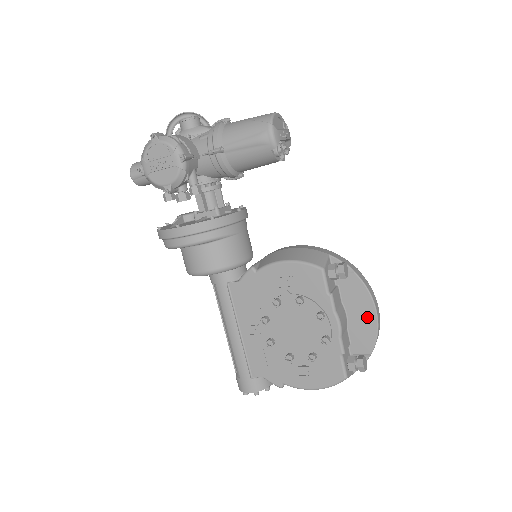
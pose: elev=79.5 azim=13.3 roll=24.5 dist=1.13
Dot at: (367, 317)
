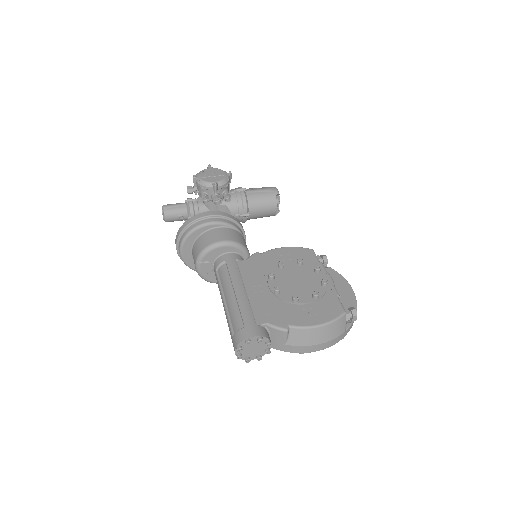
Dot at: (346, 291)
